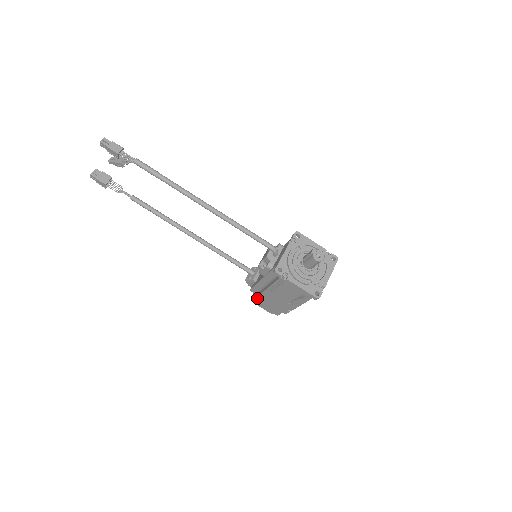
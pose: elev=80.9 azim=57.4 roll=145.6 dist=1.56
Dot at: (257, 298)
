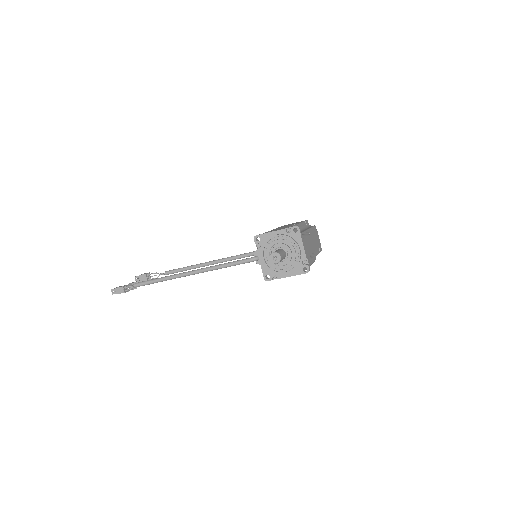
Dot at: occluded
